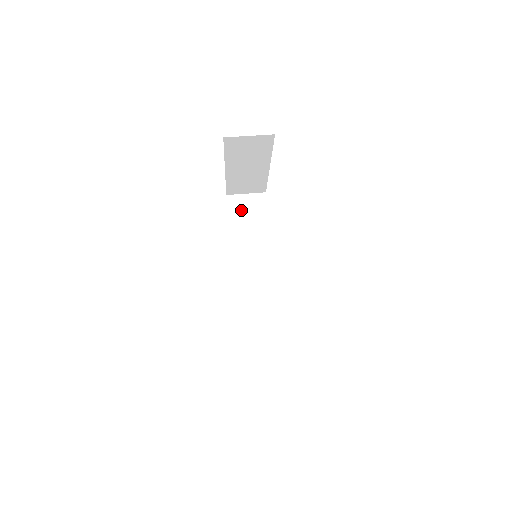
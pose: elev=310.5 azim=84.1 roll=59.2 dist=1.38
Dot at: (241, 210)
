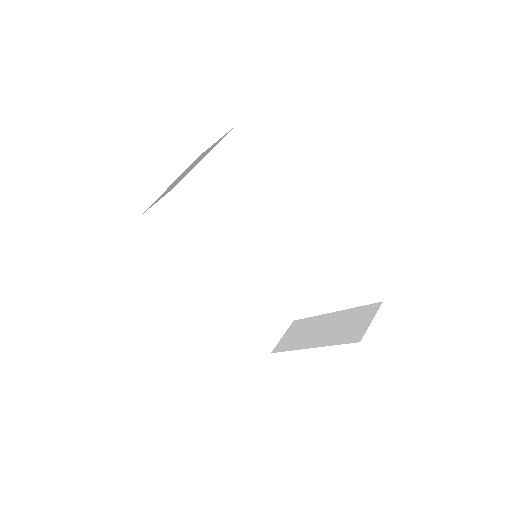
Dot at: (167, 221)
